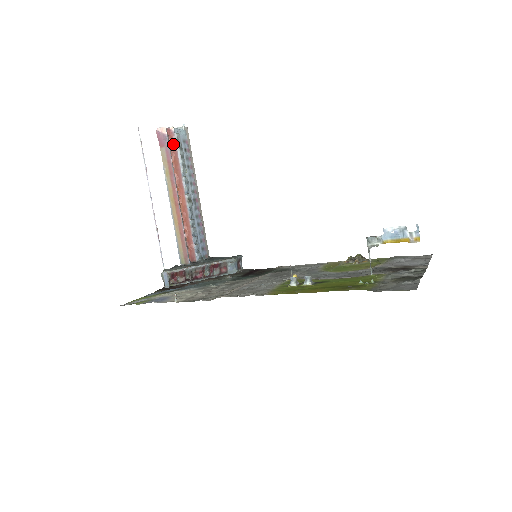
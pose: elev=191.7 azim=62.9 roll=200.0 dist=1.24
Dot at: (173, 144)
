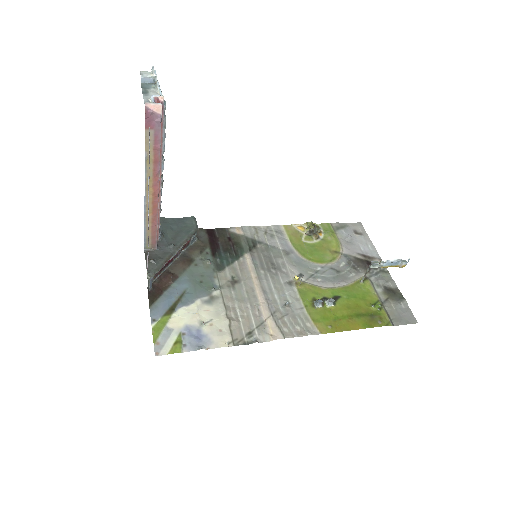
Dot at: occluded
